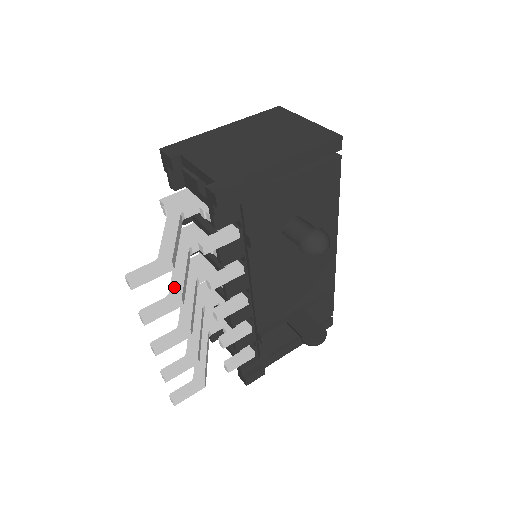
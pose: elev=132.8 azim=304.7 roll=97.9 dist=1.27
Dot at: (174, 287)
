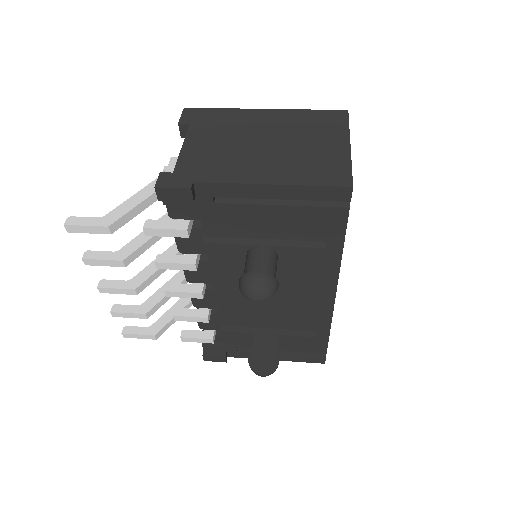
Dot at: (129, 246)
